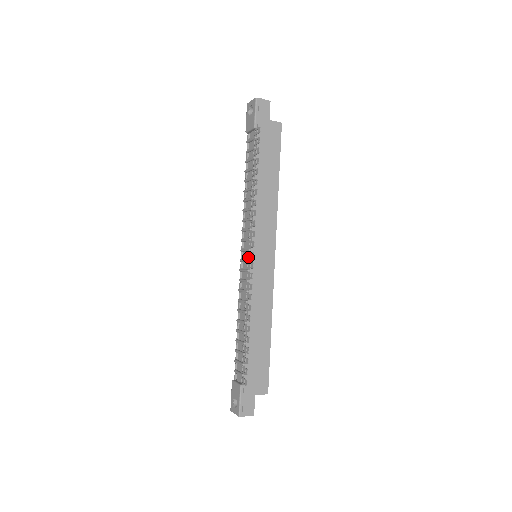
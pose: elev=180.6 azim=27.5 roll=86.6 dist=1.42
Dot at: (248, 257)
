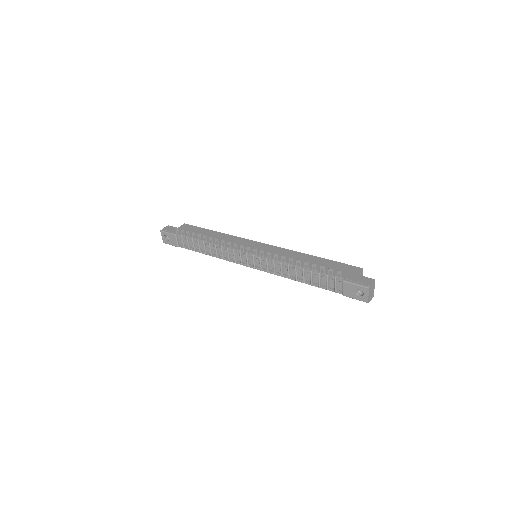
Dot at: (250, 255)
